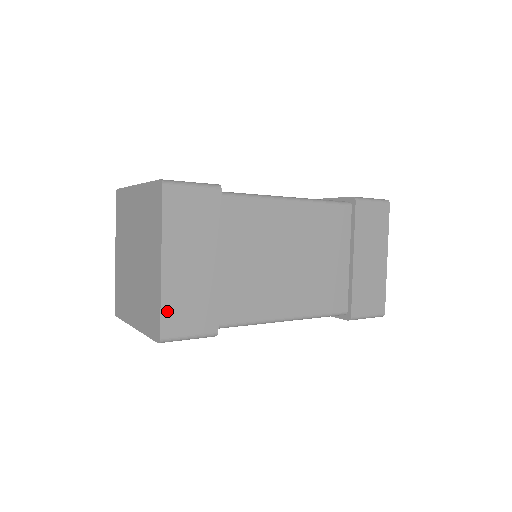
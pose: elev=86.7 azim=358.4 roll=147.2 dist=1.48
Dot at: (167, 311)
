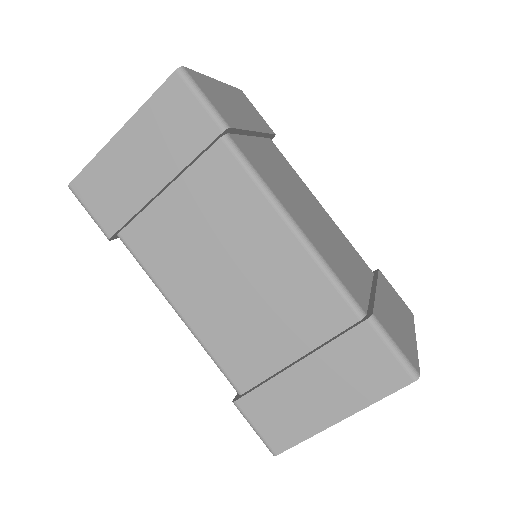
Dot at: (91, 172)
